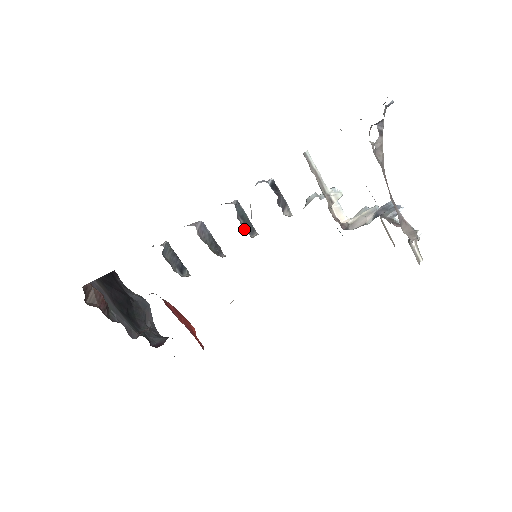
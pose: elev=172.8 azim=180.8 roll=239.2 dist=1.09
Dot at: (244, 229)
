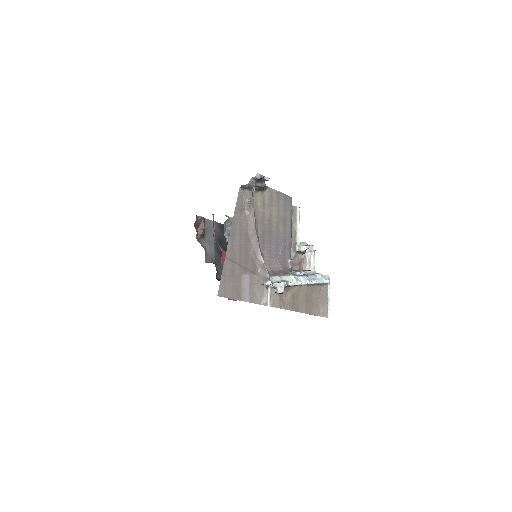
Dot at: occluded
